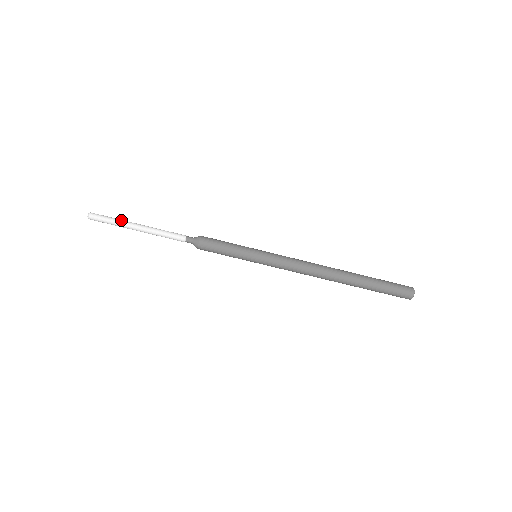
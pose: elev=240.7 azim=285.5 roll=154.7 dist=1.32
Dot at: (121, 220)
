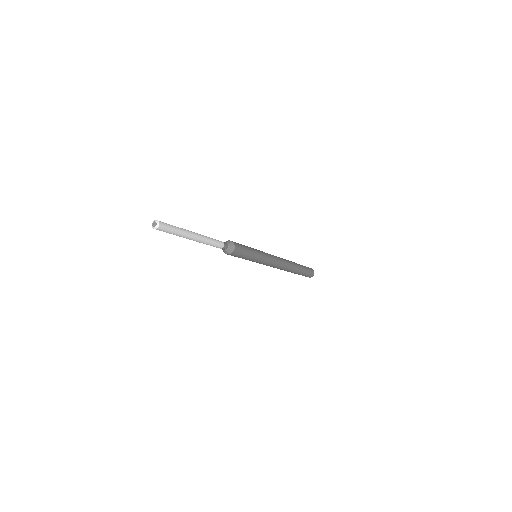
Dot at: (183, 231)
